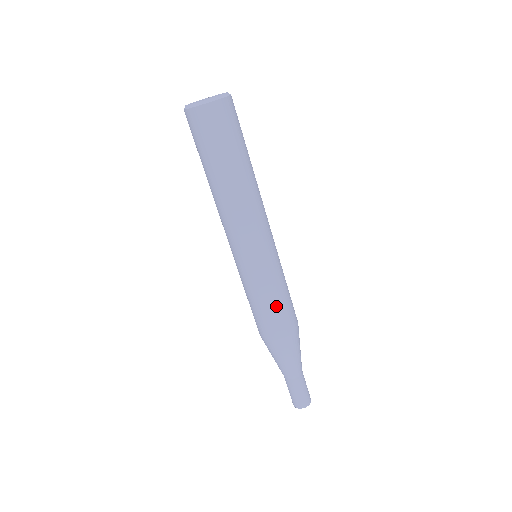
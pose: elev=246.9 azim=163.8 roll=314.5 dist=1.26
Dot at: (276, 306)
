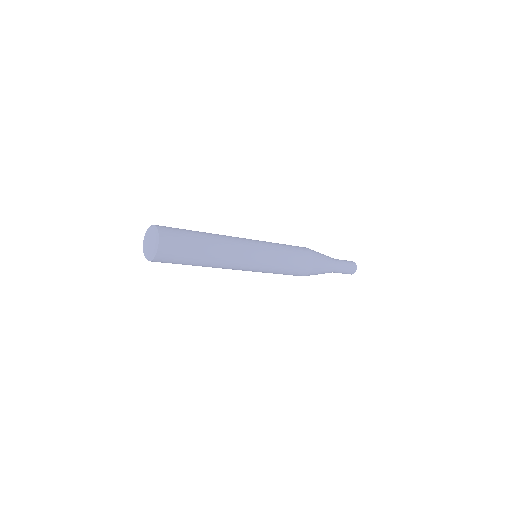
Dot at: (291, 268)
